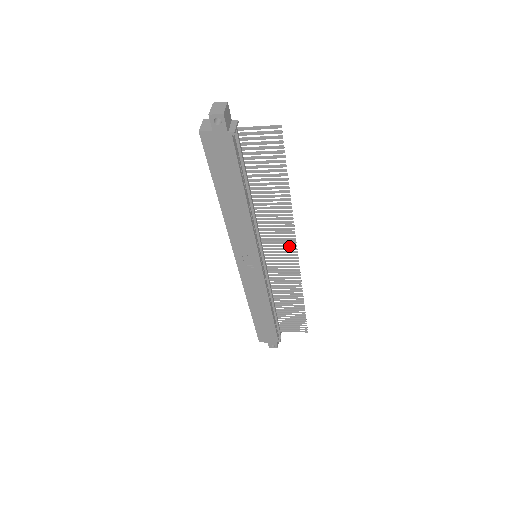
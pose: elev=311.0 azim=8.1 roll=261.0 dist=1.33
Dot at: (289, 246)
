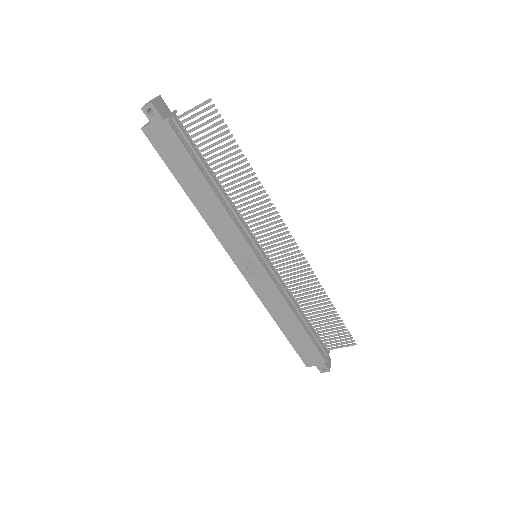
Dot at: (282, 234)
